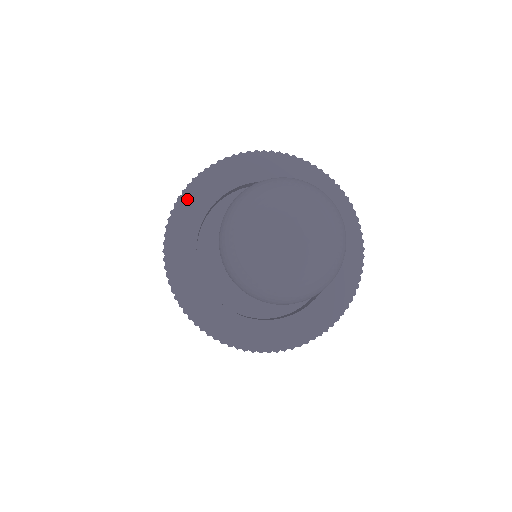
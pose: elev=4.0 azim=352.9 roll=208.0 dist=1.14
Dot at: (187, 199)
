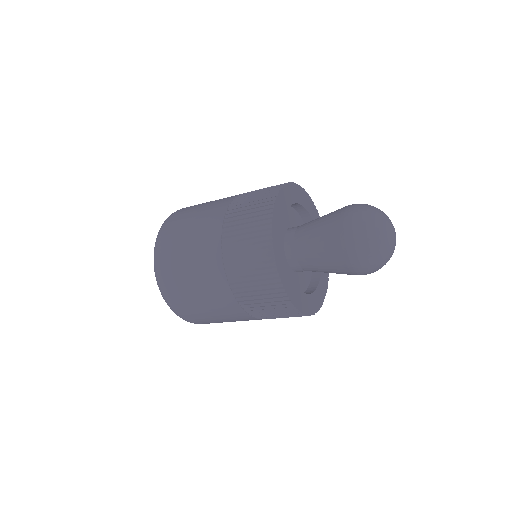
Dot at: (295, 188)
